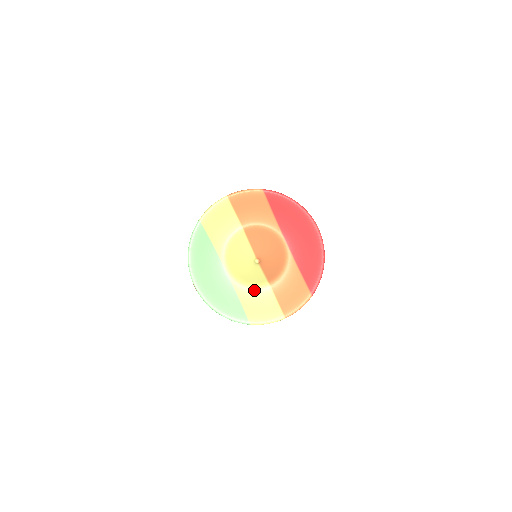
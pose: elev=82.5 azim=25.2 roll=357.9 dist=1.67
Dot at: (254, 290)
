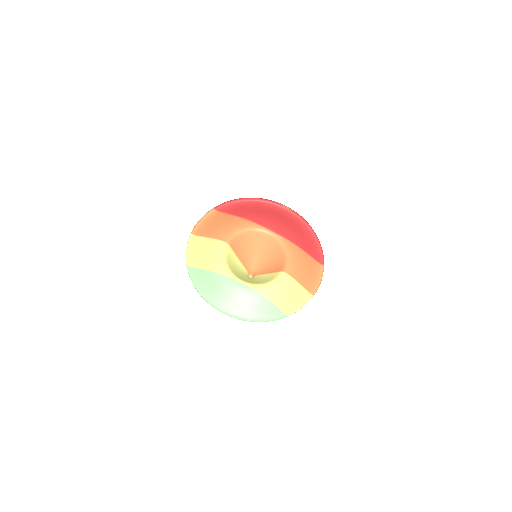
Dot at: (275, 284)
